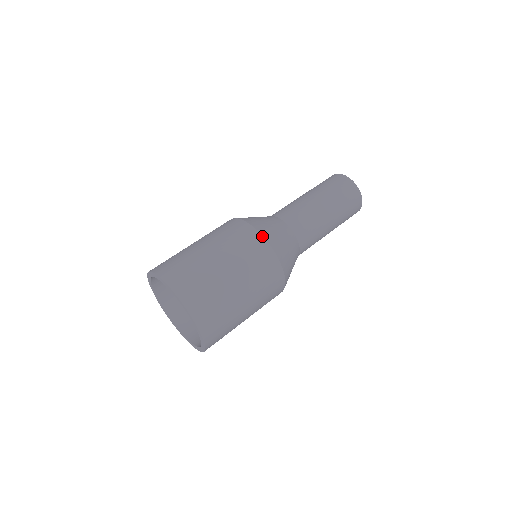
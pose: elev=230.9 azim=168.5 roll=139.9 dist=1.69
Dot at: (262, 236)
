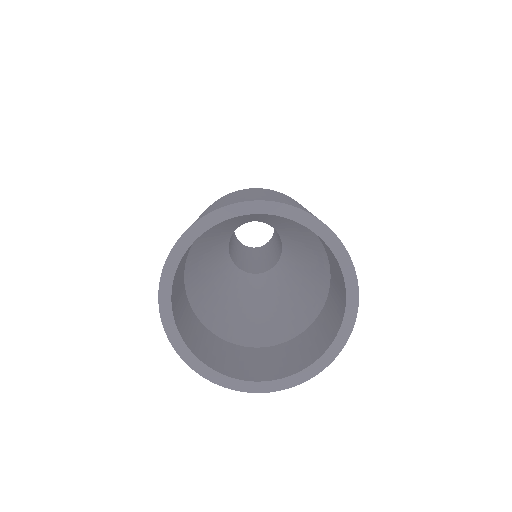
Dot at: (255, 188)
